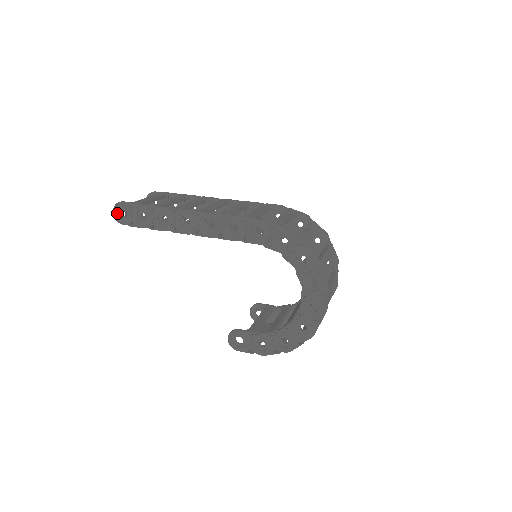
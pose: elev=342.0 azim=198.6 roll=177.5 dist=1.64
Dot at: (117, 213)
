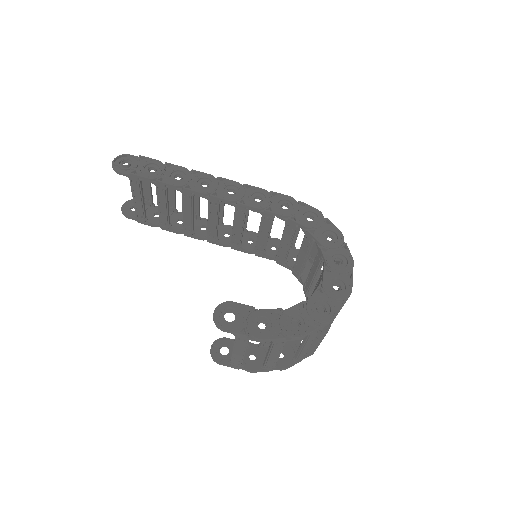
Dot at: (118, 162)
